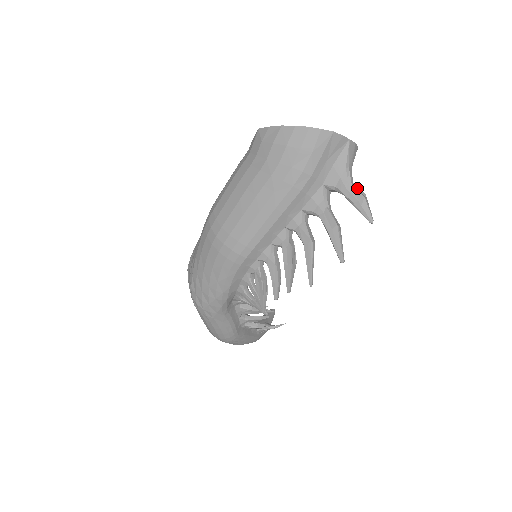
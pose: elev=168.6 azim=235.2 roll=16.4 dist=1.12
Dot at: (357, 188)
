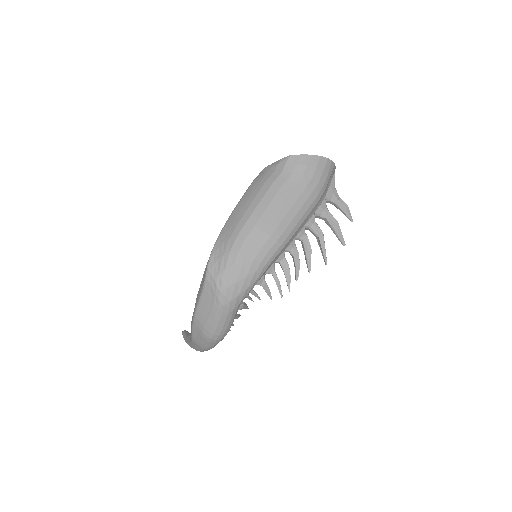
Dot at: (340, 201)
